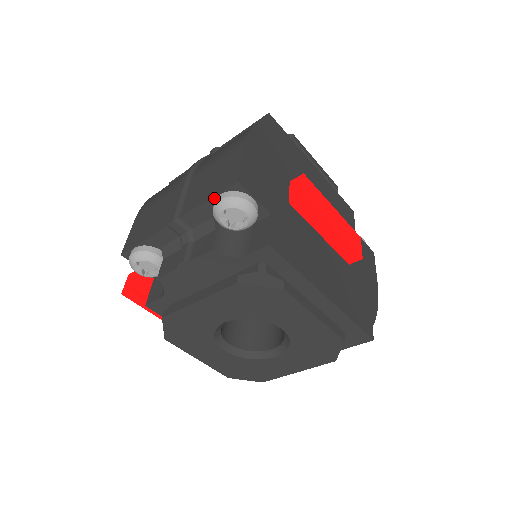
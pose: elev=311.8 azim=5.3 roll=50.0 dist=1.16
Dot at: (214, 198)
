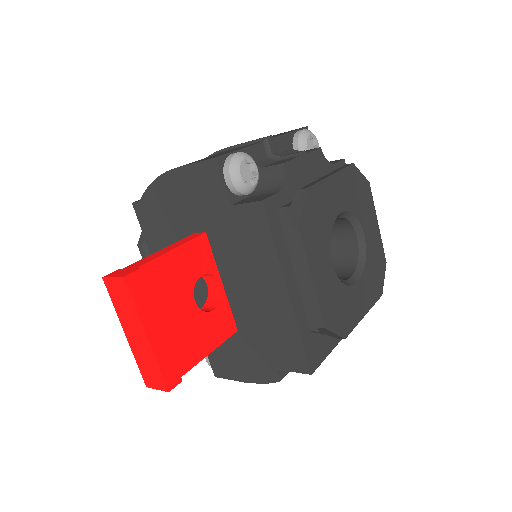
Dot at: (294, 132)
